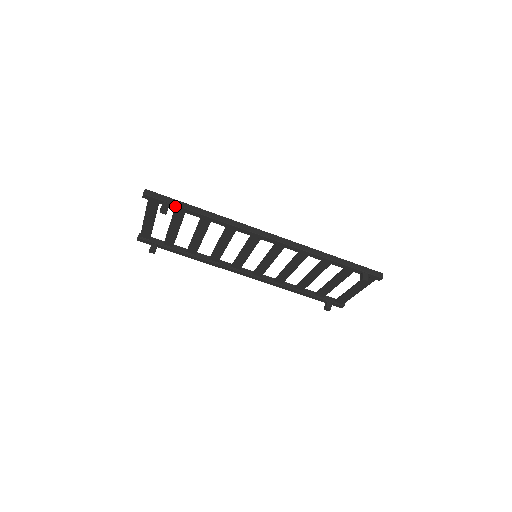
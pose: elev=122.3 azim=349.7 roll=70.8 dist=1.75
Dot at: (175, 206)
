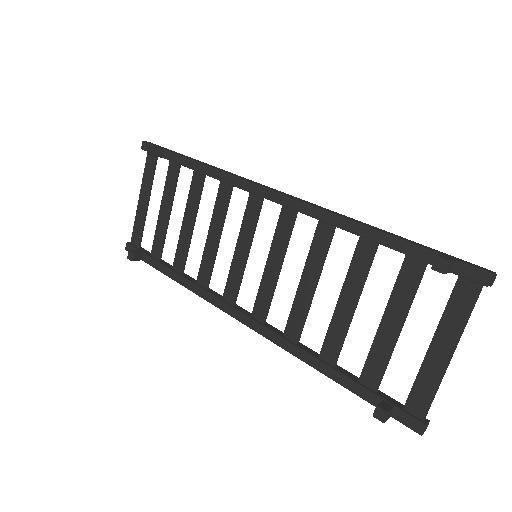
Dot at: (168, 153)
